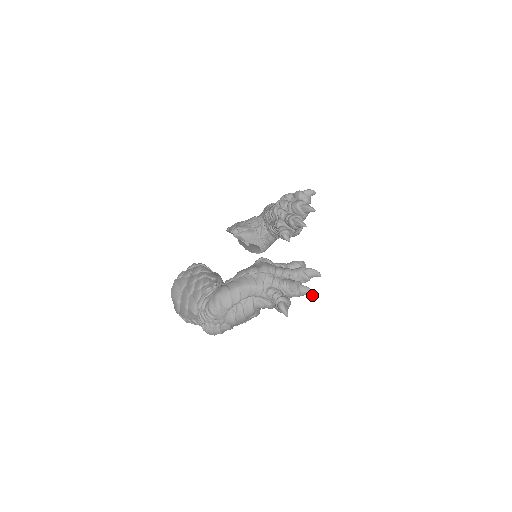
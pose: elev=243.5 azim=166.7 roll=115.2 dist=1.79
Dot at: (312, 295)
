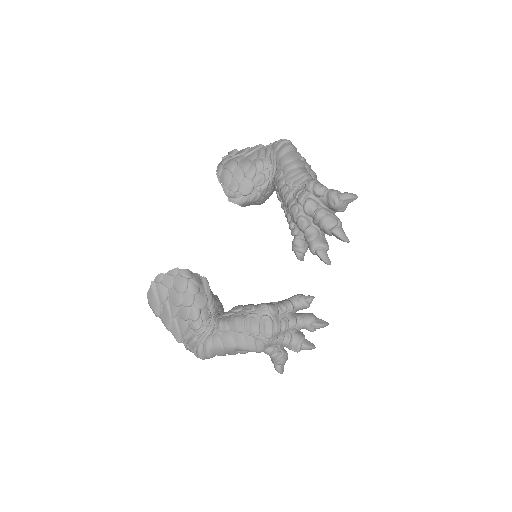
Dot at: (313, 348)
